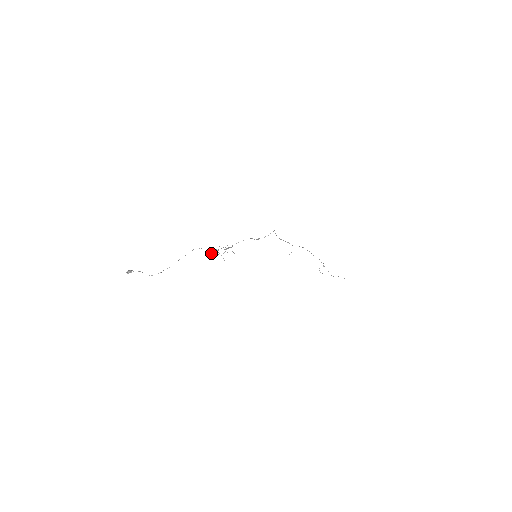
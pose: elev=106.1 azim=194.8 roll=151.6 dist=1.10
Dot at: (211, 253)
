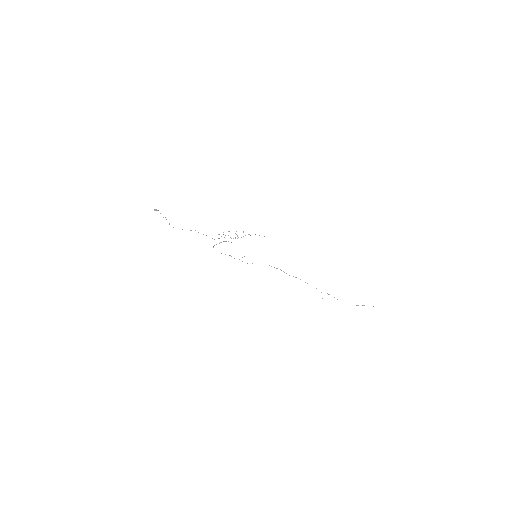
Dot at: (219, 234)
